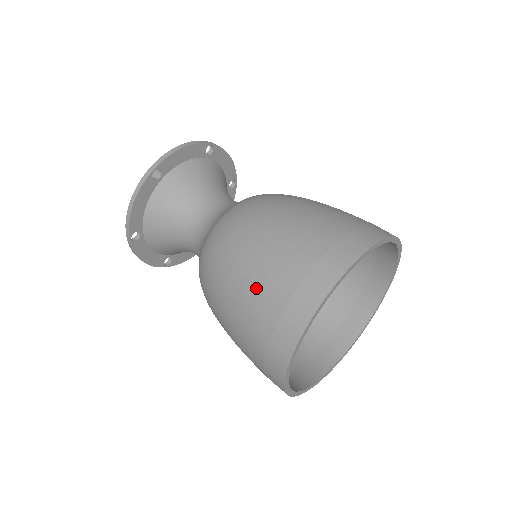
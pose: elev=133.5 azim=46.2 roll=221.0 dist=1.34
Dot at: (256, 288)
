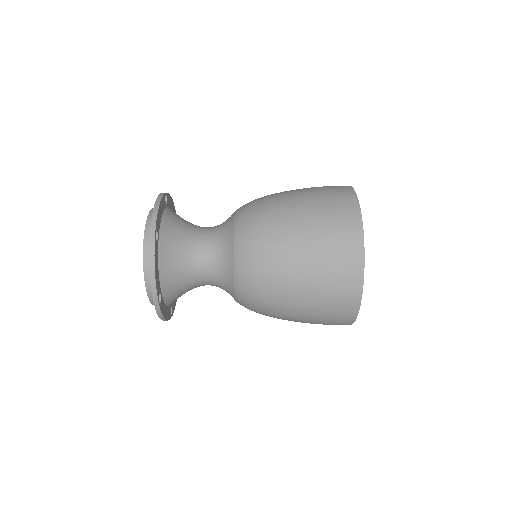
Dot at: (308, 320)
